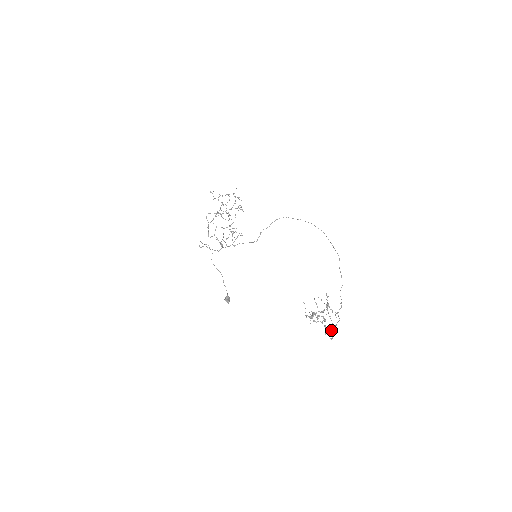
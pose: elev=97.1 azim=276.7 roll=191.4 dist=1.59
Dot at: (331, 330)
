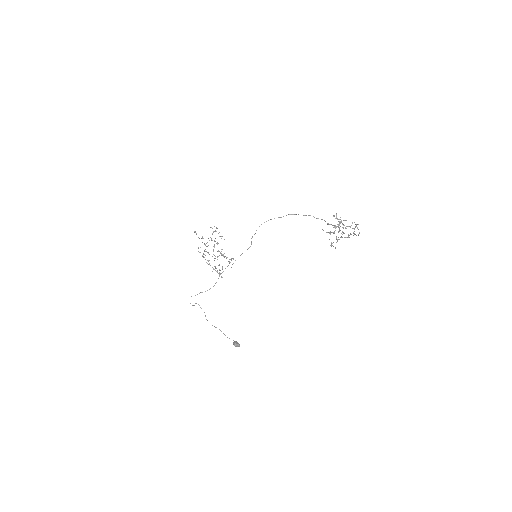
Dot at: occluded
